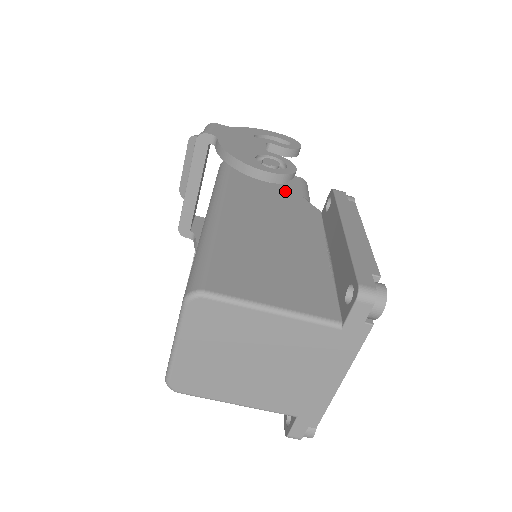
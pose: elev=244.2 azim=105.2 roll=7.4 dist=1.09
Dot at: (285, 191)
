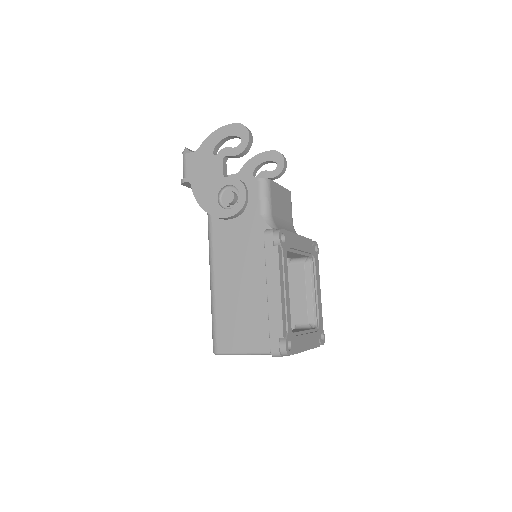
Dot at: (247, 215)
